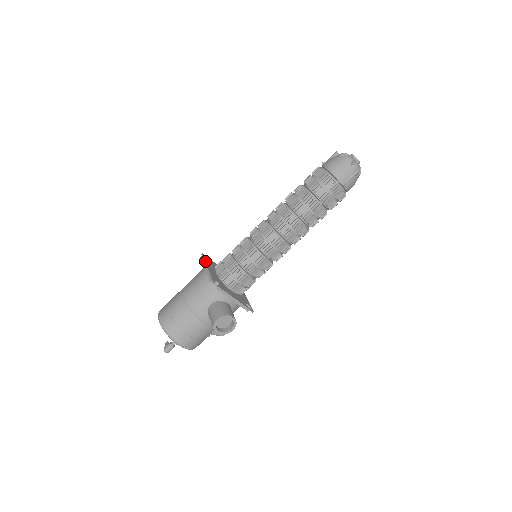
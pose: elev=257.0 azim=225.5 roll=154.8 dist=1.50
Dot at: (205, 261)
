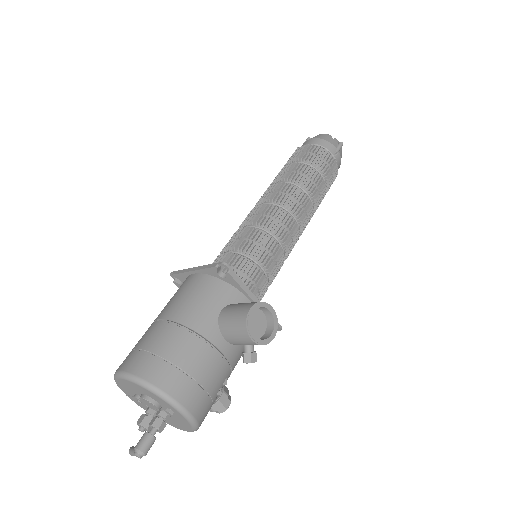
Dot at: (184, 269)
